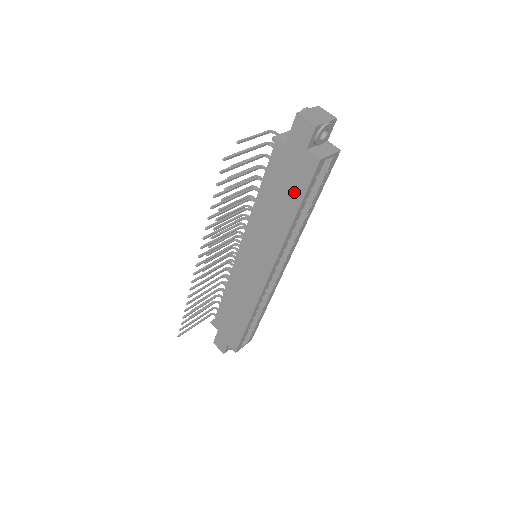
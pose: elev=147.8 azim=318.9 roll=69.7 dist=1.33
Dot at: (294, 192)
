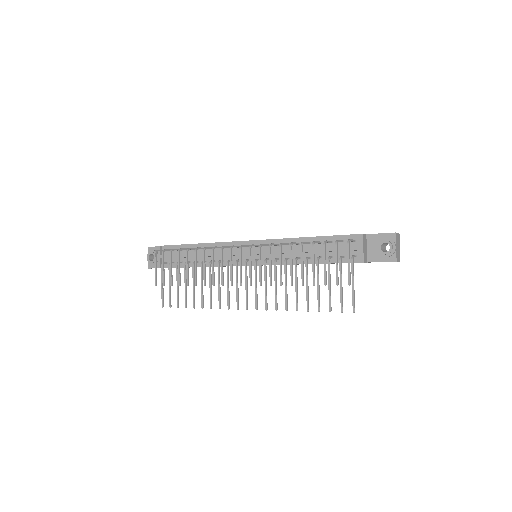
Dot at: occluded
